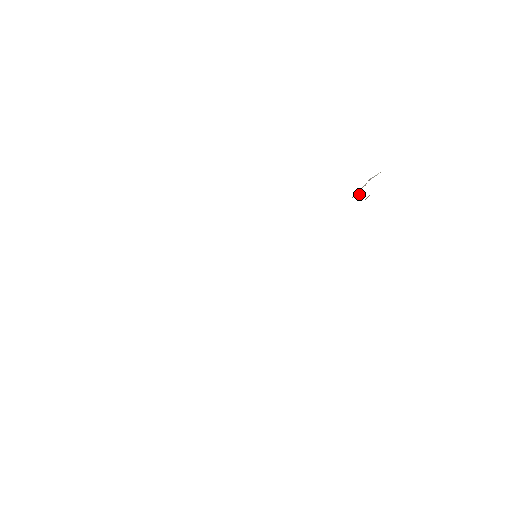
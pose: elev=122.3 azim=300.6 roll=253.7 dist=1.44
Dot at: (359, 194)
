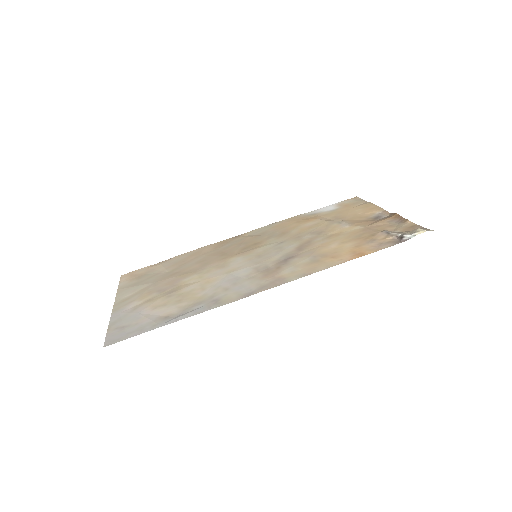
Dot at: (387, 231)
